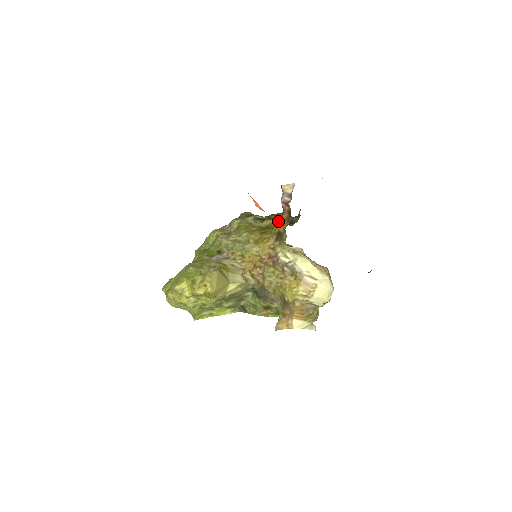
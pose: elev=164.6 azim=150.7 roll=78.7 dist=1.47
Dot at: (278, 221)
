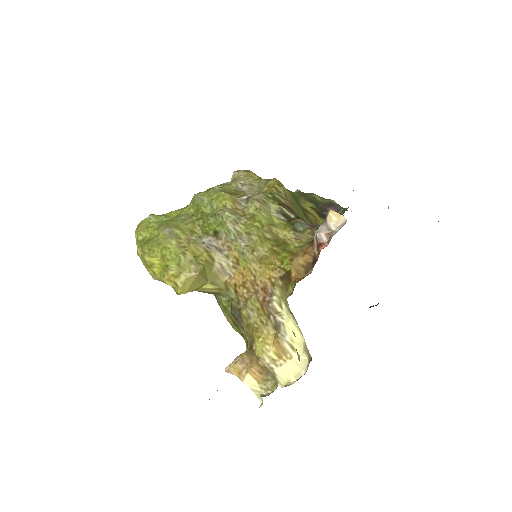
Dot at: (297, 255)
